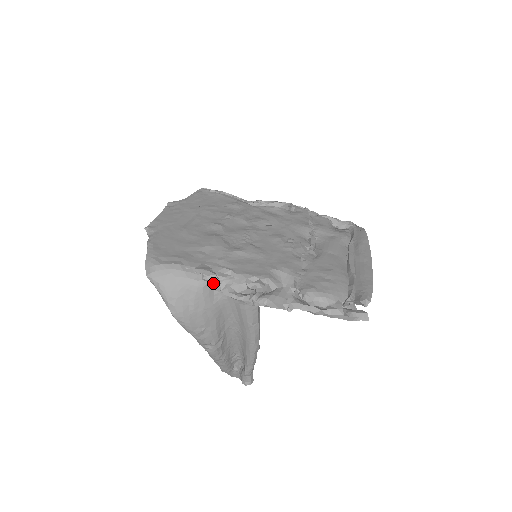
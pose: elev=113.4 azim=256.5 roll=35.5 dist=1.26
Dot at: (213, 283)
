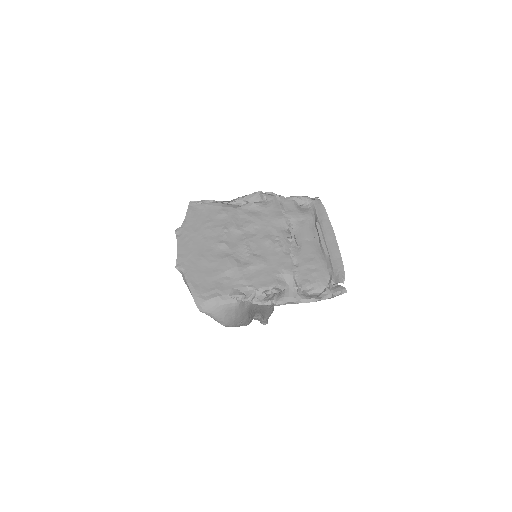
Dot at: occluded
